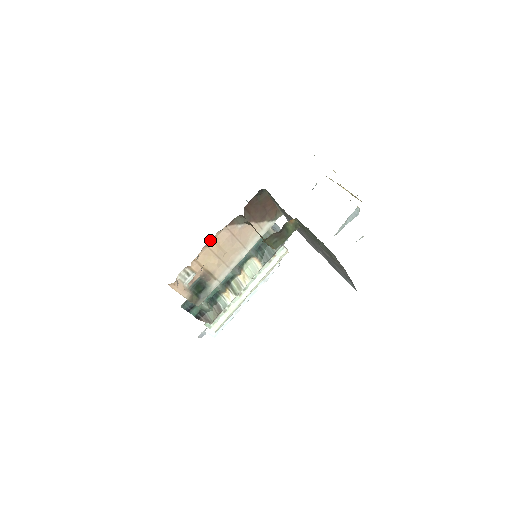
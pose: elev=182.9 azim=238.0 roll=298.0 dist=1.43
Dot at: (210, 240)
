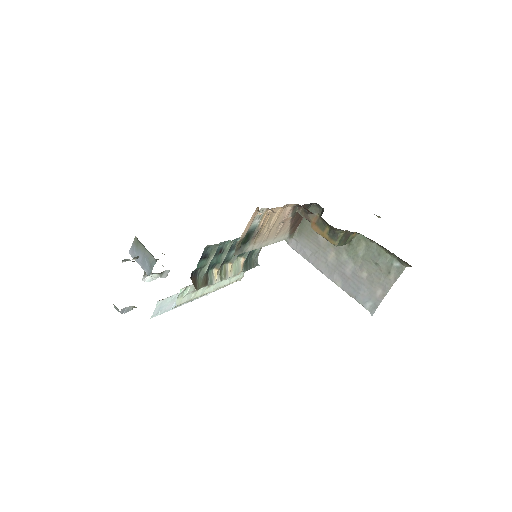
Dot at: (289, 204)
